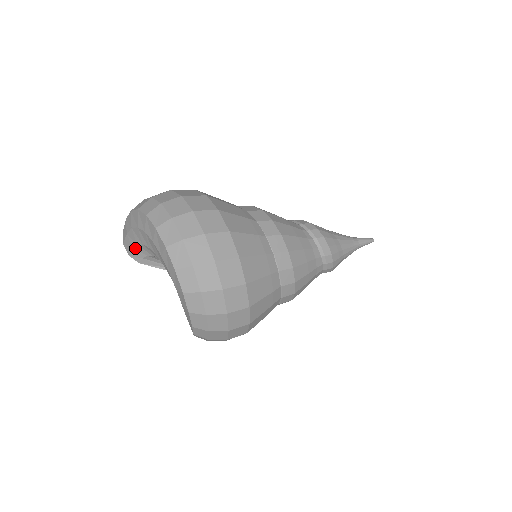
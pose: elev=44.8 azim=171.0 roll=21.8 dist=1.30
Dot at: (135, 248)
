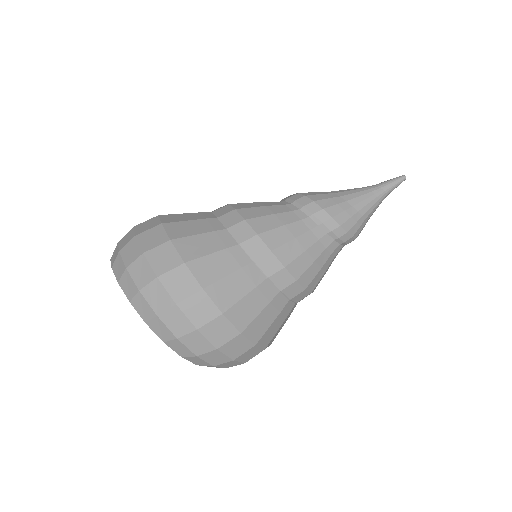
Dot at: occluded
